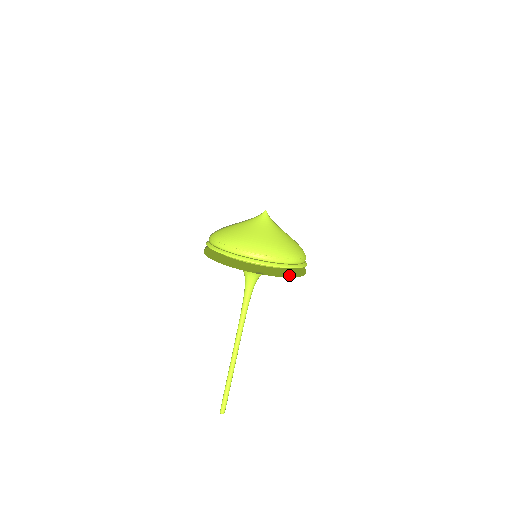
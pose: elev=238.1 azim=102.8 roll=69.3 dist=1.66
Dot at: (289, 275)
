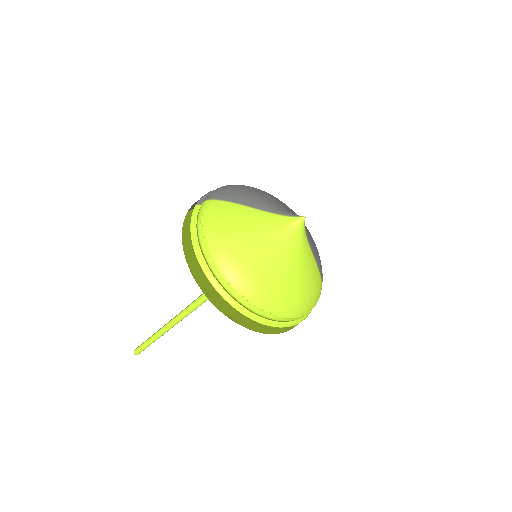
Dot at: (273, 332)
